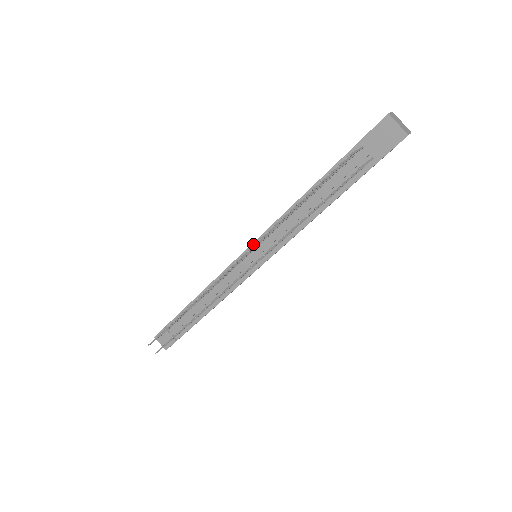
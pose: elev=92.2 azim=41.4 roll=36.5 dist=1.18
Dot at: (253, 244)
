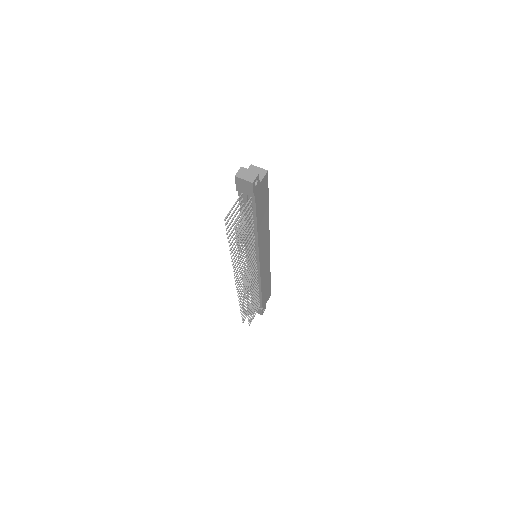
Dot at: occluded
